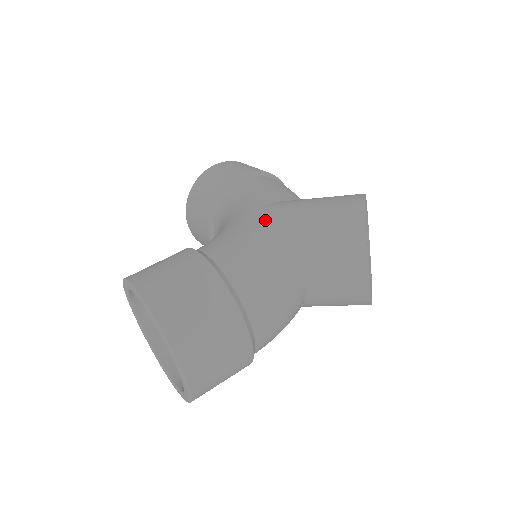
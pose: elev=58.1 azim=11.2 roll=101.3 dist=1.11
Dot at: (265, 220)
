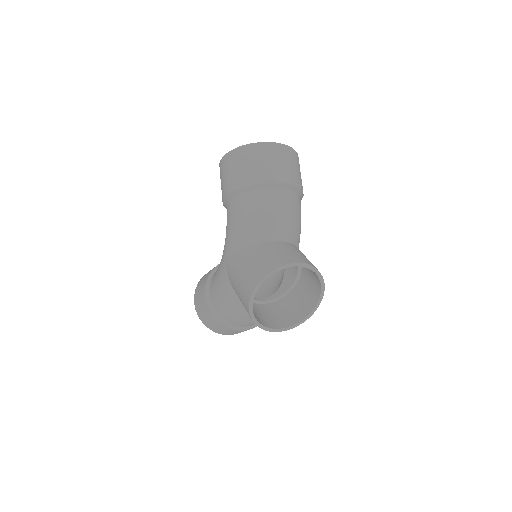
Dot at: (225, 276)
